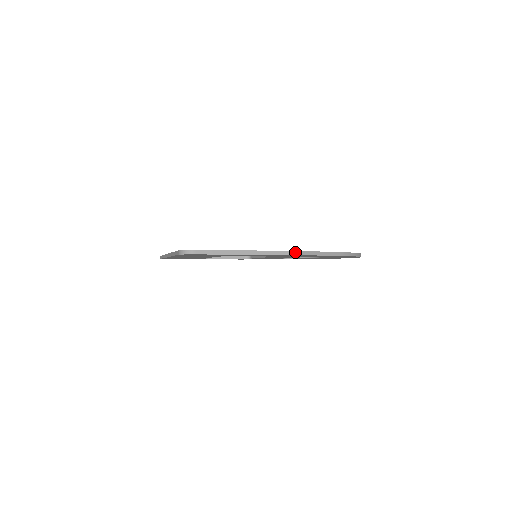
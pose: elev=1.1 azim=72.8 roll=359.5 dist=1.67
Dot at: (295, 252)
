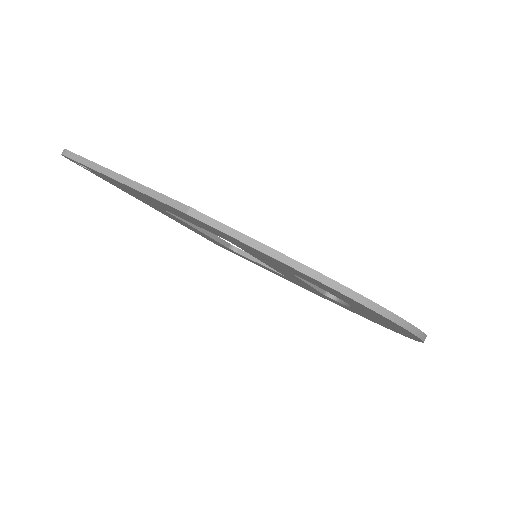
Dot at: (182, 205)
